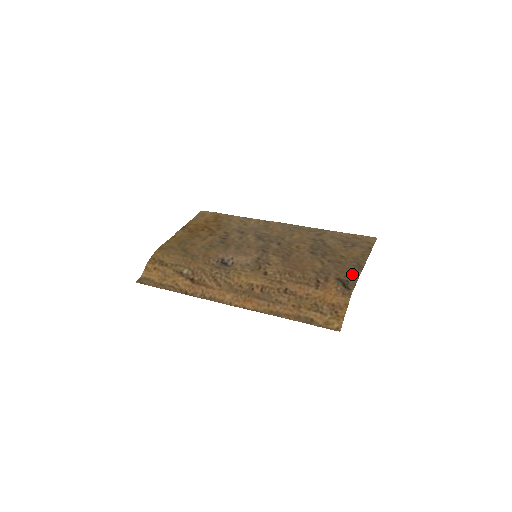
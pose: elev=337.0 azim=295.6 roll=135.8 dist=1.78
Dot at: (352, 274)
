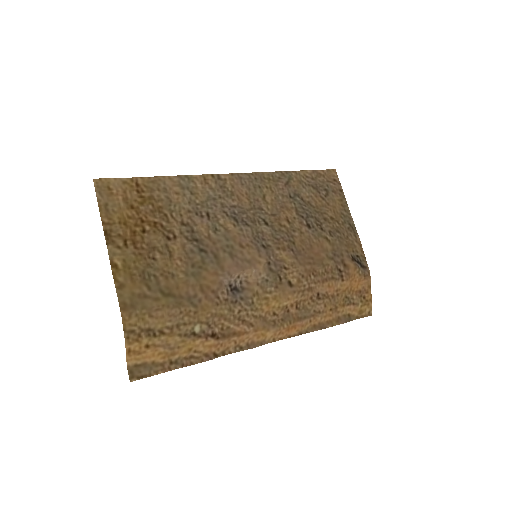
Dot at: (356, 244)
